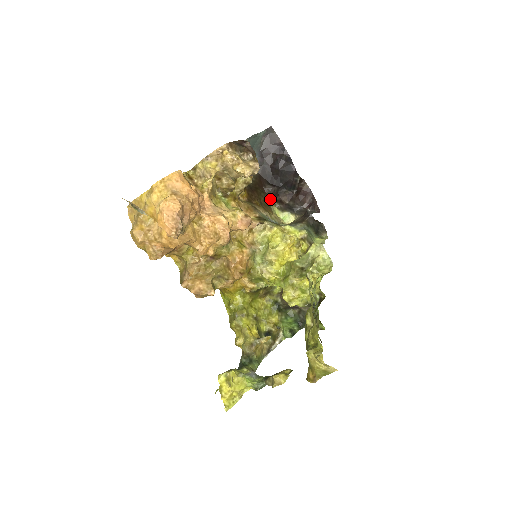
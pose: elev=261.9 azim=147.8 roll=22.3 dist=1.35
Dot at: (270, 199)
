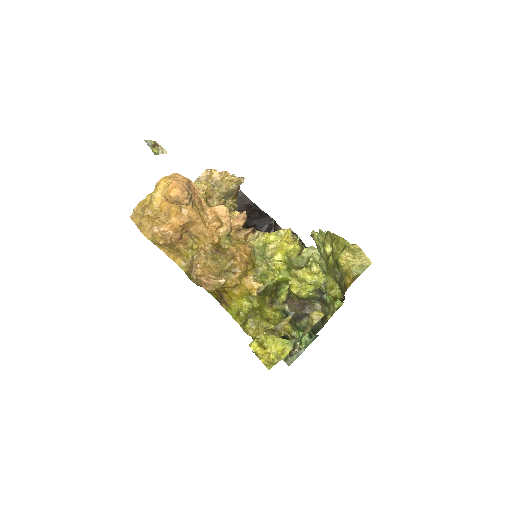
Dot at: occluded
